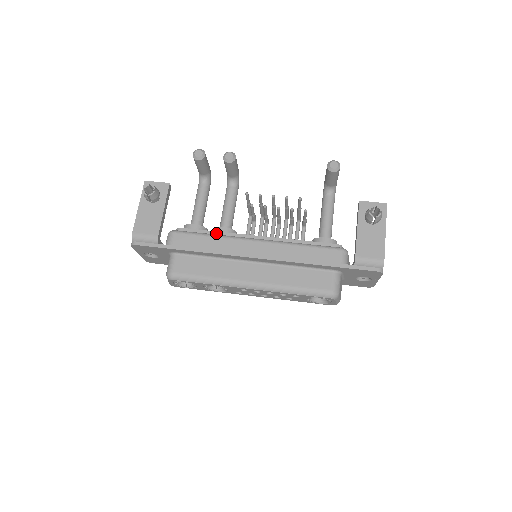
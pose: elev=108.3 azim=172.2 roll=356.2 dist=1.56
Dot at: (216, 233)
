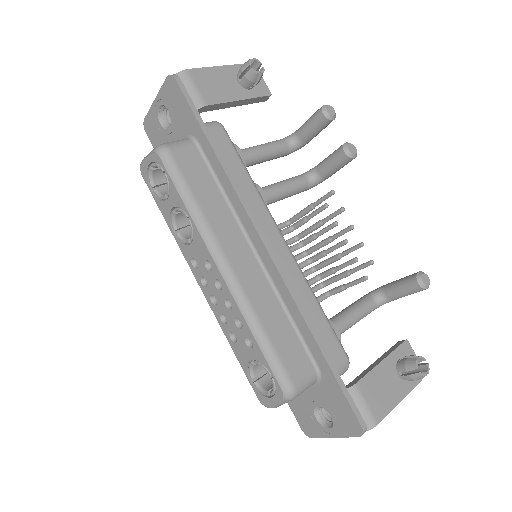
Dot at: occluded
